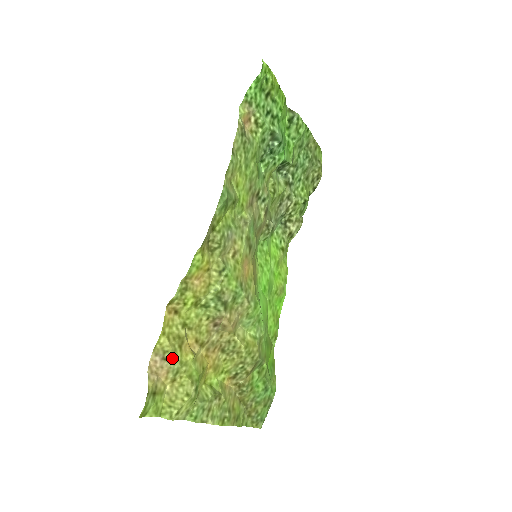
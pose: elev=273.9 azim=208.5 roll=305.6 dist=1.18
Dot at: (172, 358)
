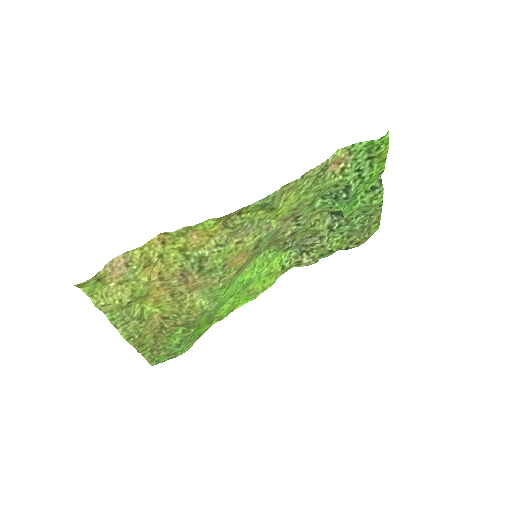
Dot at: (132, 269)
